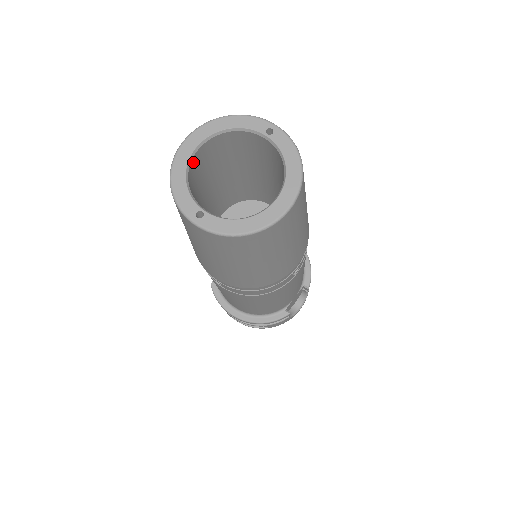
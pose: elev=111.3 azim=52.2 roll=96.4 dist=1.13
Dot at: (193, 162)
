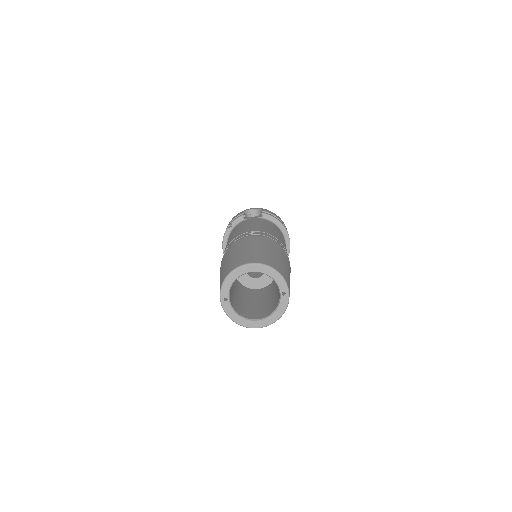
Dot at: (245, 273)
